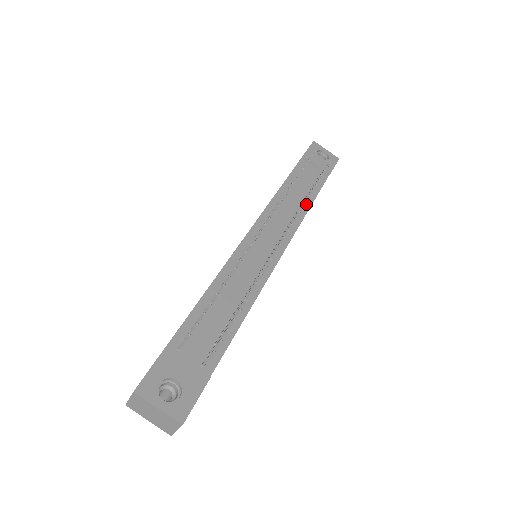
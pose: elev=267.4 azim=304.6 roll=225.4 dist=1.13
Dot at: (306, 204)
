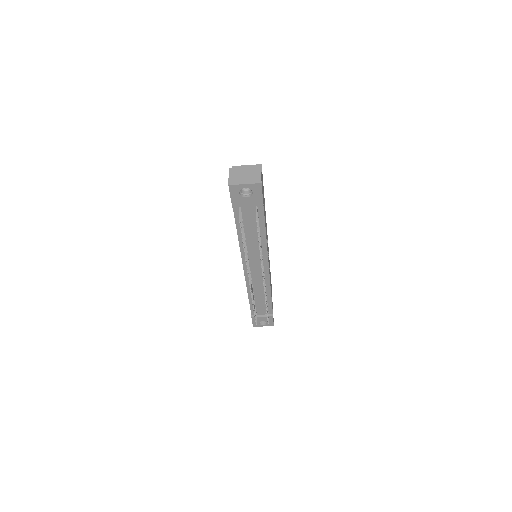
Dot at: (262, 236)
